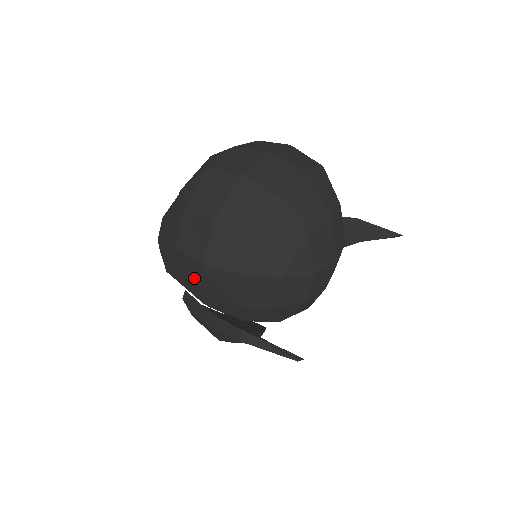
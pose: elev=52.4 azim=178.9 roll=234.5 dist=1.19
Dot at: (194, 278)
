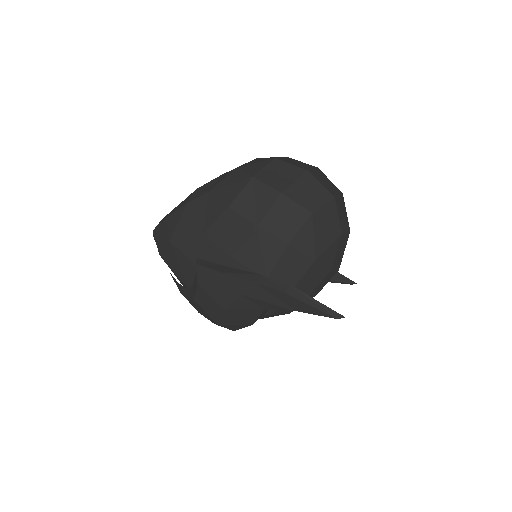
Dot at: (229, 242)
